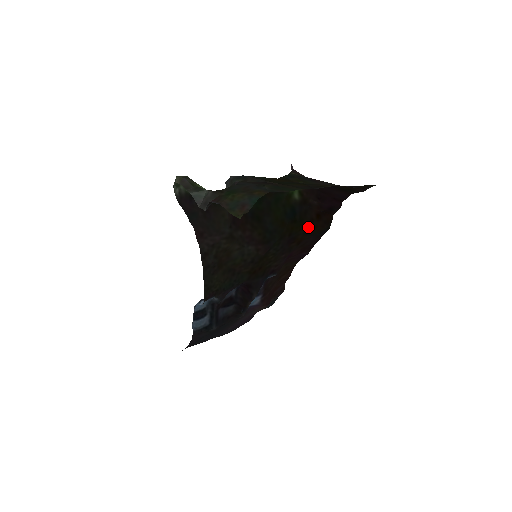
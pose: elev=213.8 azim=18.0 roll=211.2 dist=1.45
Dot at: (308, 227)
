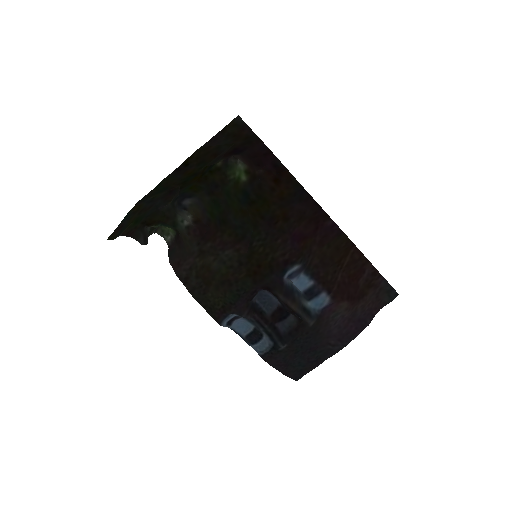
Dot at: (276, 198)
